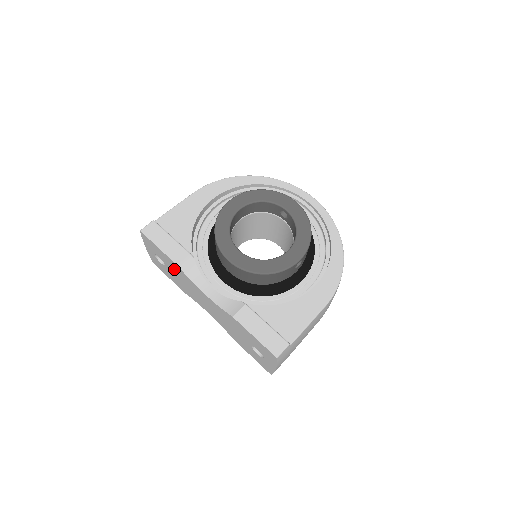
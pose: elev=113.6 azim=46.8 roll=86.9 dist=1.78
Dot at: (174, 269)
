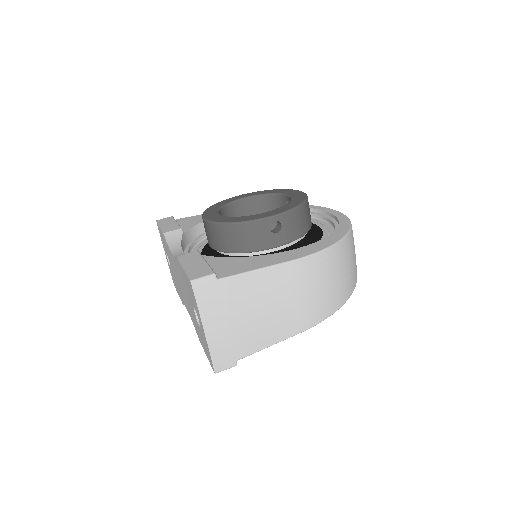
Dot at: occluded
